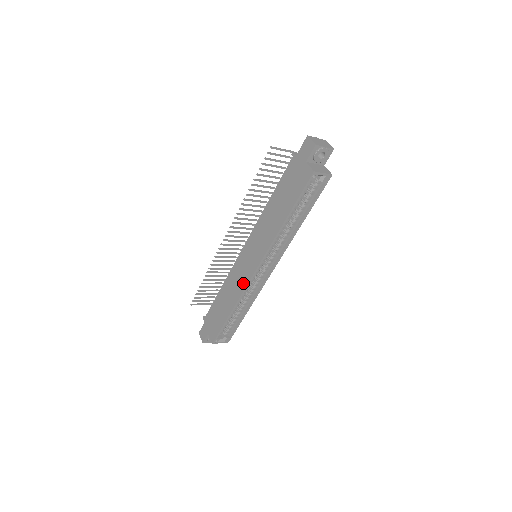
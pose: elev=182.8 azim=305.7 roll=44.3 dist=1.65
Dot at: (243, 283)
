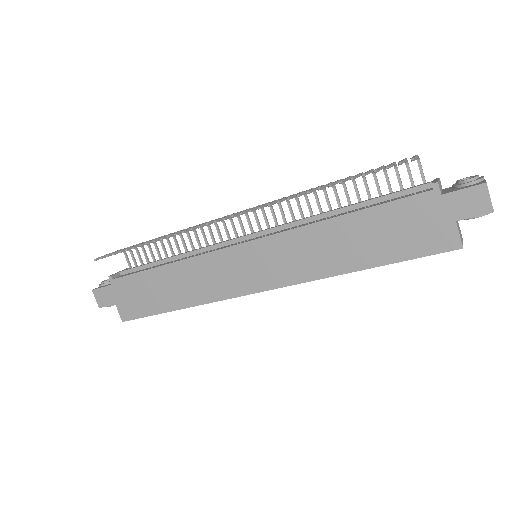
Dot at: (224, 291)
